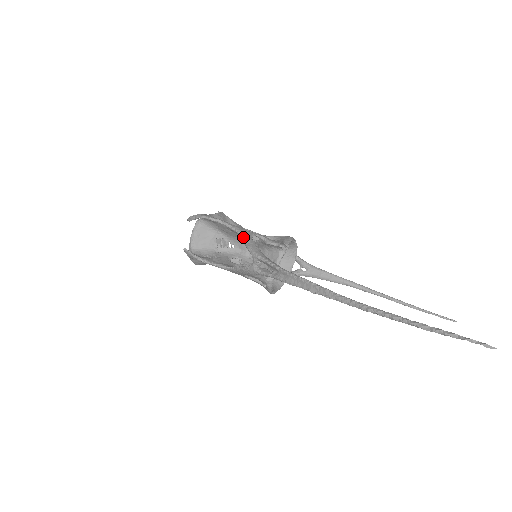
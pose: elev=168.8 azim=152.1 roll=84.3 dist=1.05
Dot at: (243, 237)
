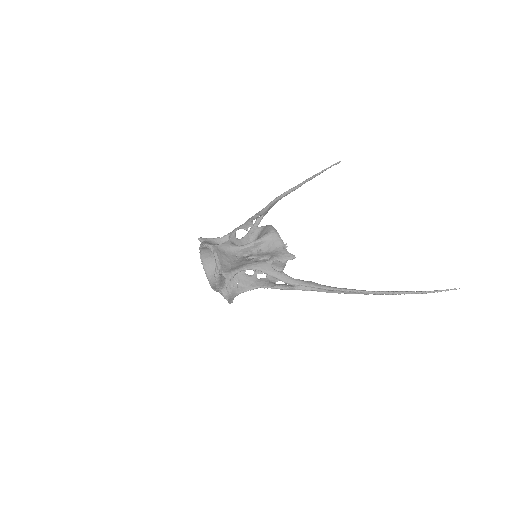
Dot at: (270, 274)
